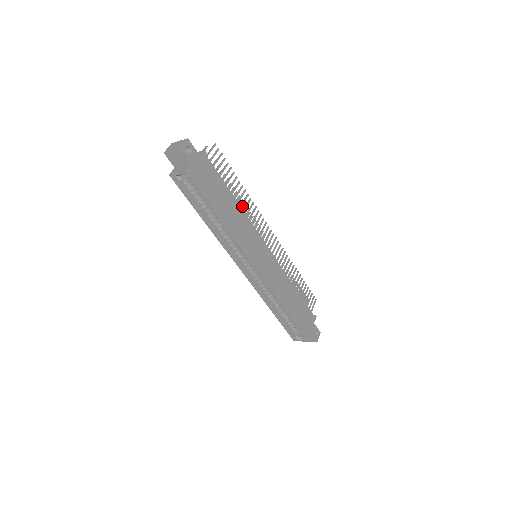
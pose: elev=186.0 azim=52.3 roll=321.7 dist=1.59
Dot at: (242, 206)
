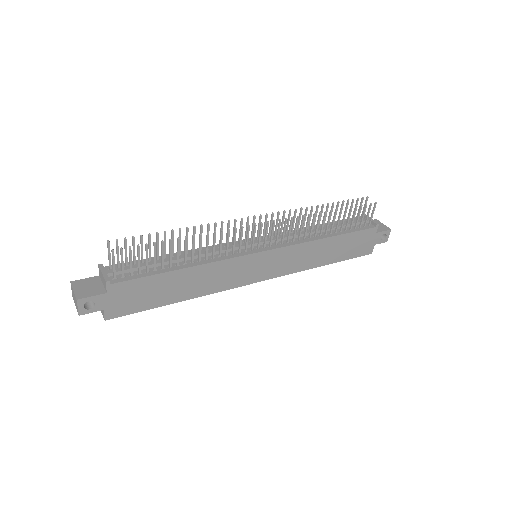
Dot at: occluded
